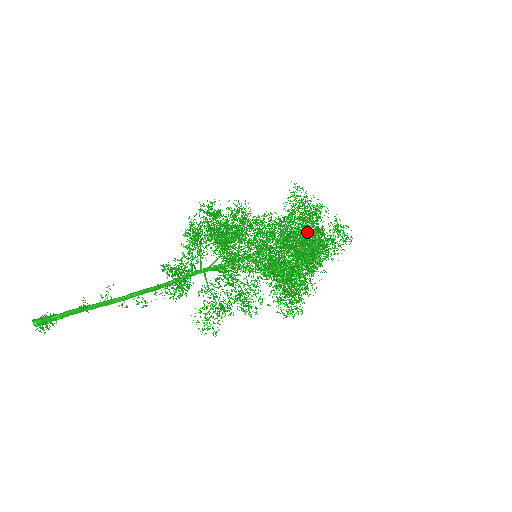
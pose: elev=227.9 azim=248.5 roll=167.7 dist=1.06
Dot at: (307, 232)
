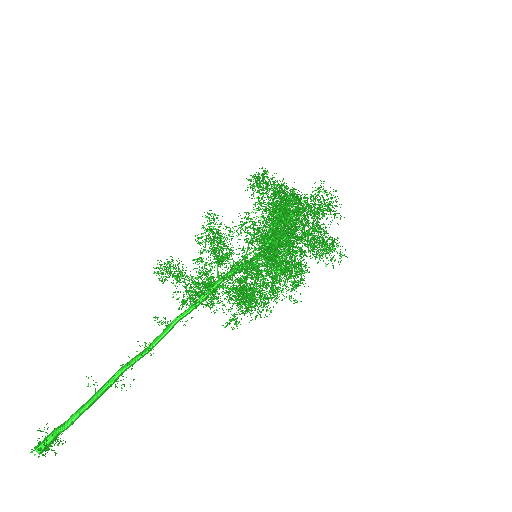
Dot at: occluded
